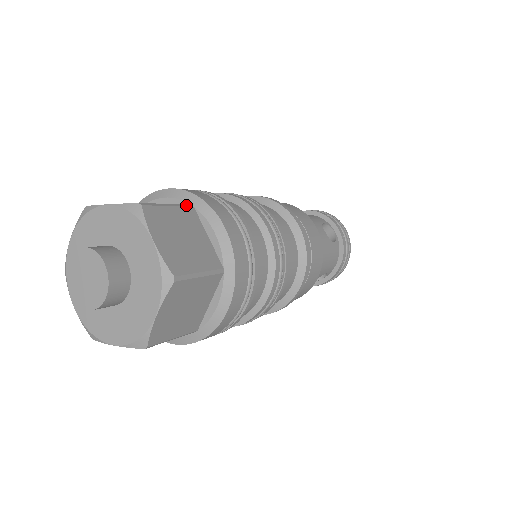
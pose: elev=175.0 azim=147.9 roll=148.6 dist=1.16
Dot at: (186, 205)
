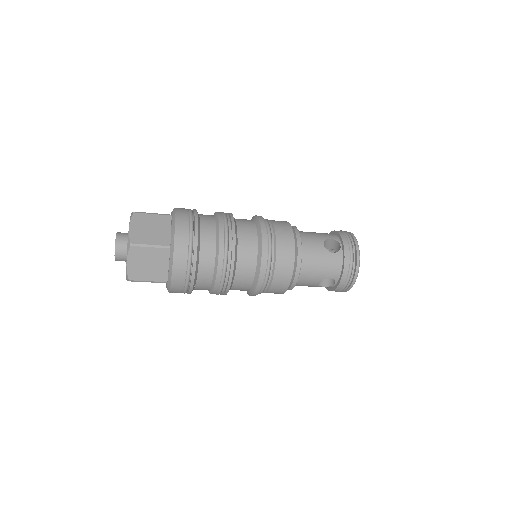
Dot at: (167, 214)
